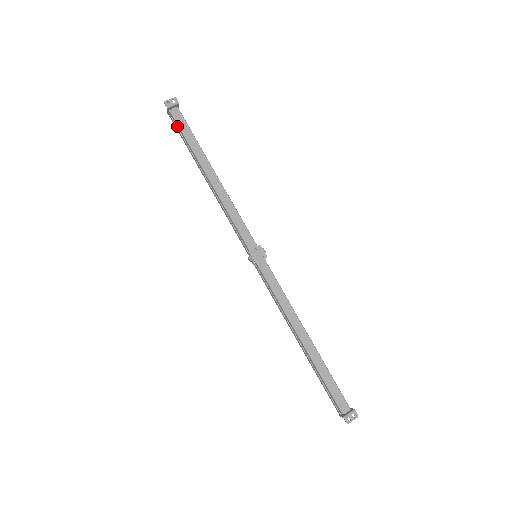
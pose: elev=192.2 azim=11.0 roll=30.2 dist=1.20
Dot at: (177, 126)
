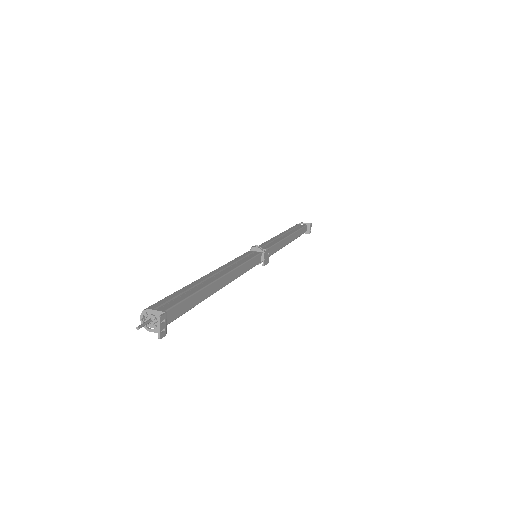
Dot at: (172, 319)
